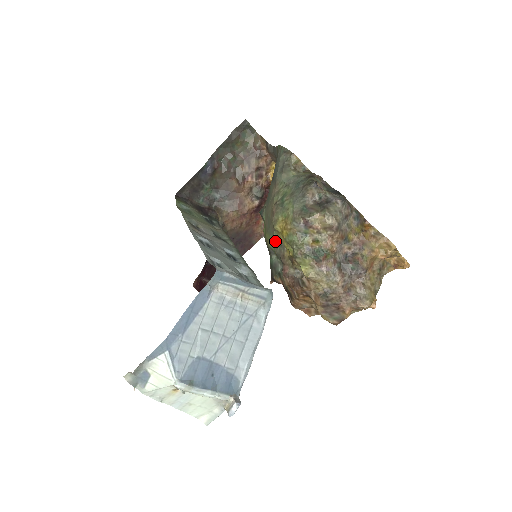
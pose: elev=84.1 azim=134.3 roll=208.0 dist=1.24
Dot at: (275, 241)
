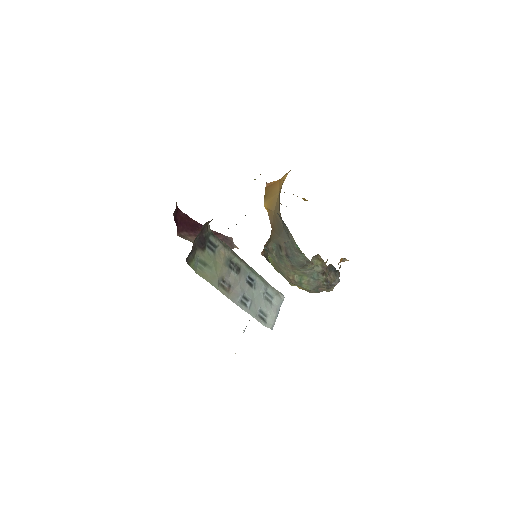
Dot at: occluded
